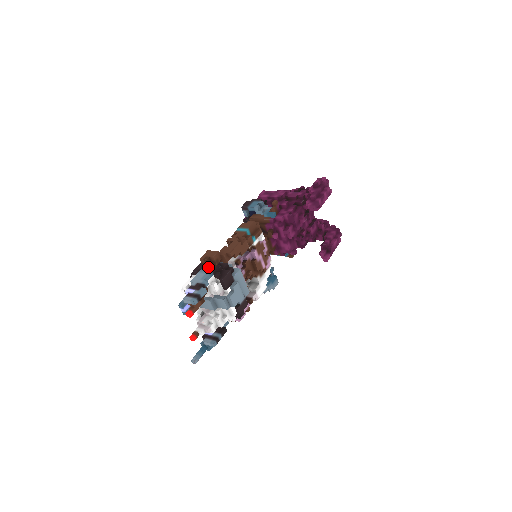
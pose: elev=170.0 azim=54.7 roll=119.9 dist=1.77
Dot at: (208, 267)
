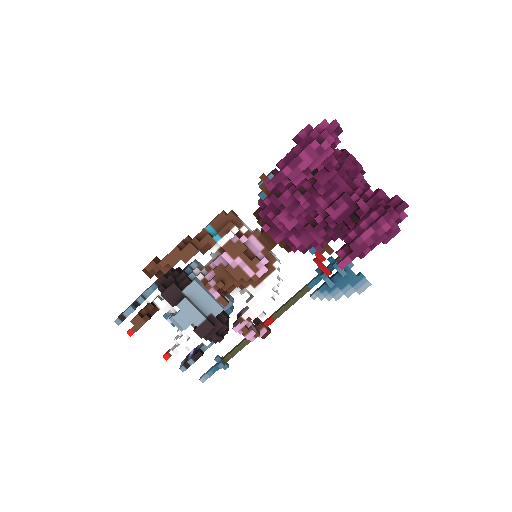
Dot at: occluded
